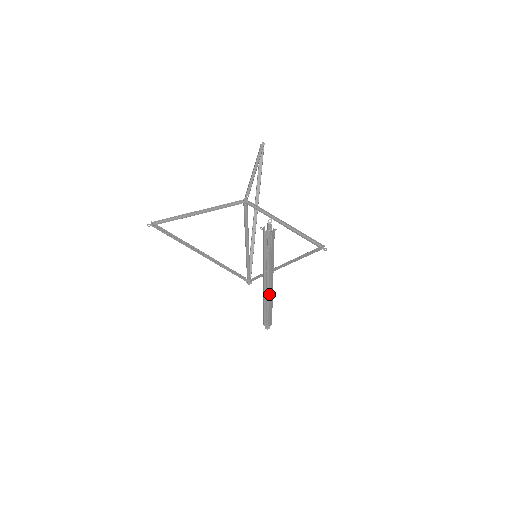
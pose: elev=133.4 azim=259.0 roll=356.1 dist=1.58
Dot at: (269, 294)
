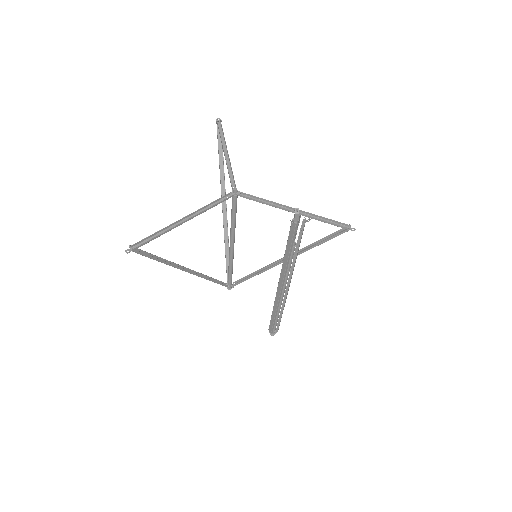
Dot at: (284, 296)
